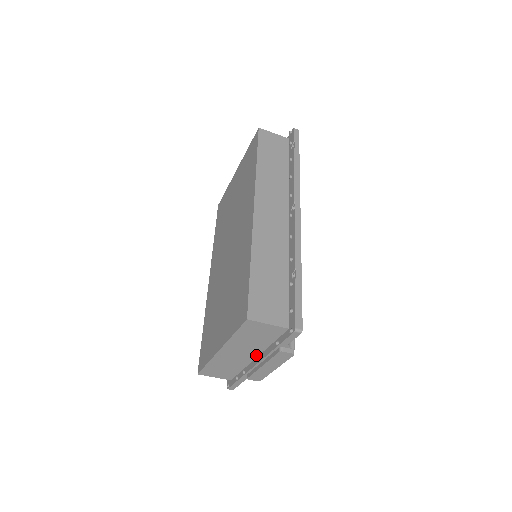
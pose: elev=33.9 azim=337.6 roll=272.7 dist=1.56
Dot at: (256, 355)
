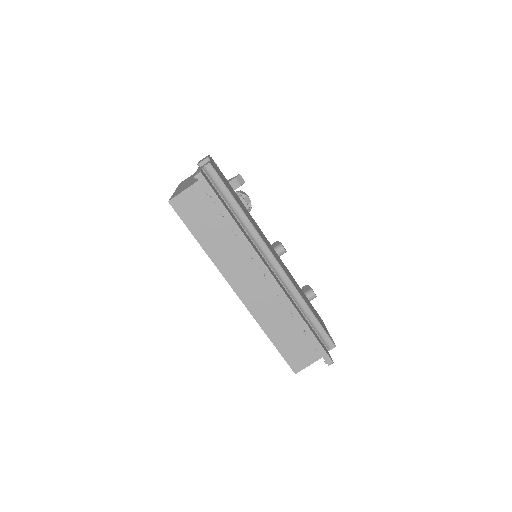
Dot at: occluded
